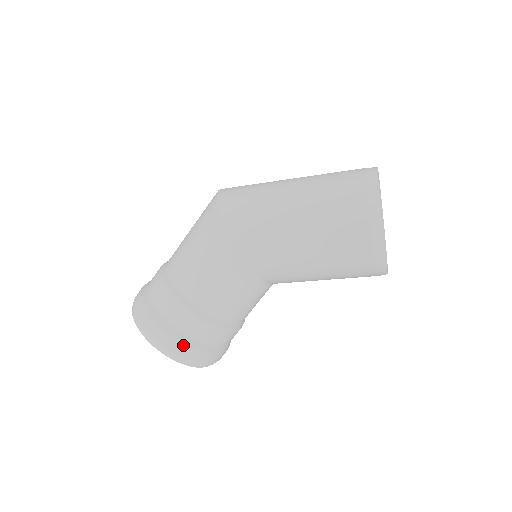
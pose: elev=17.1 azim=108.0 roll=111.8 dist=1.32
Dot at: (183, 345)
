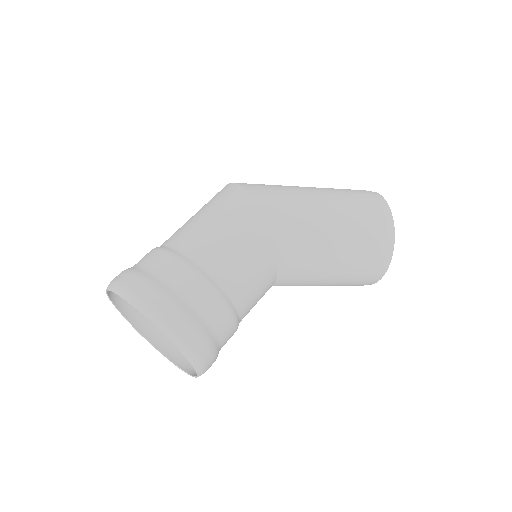
Dot at: (197, 328)
